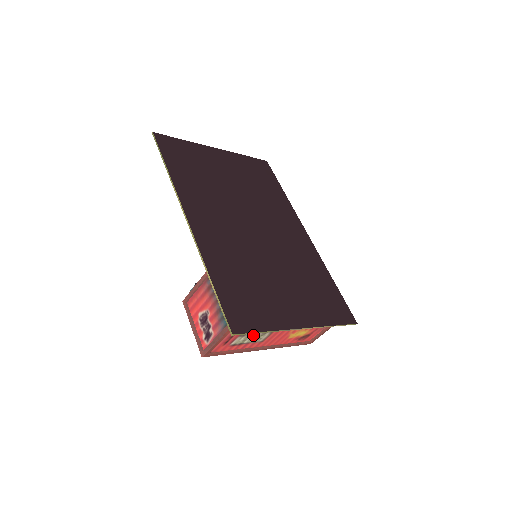
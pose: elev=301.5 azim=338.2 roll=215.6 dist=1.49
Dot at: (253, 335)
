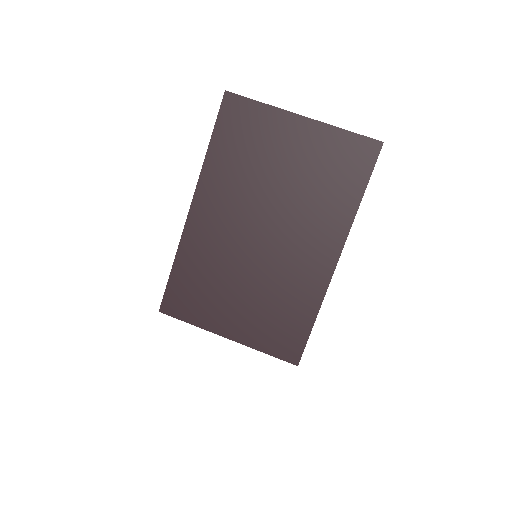
Dot at: occluded
